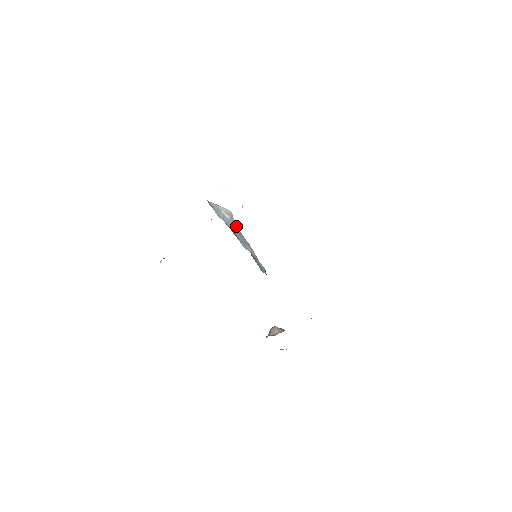
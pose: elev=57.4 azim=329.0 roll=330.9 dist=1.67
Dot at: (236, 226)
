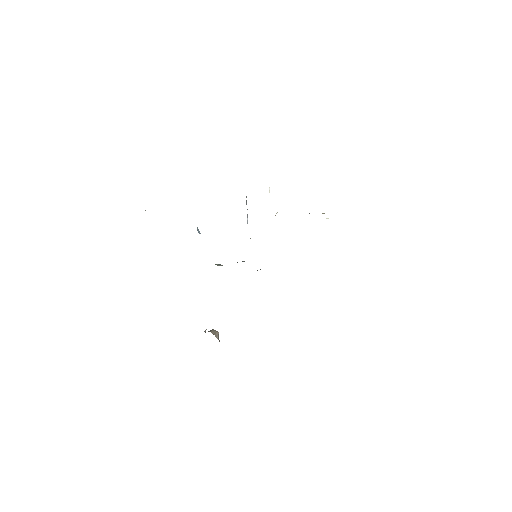
Dot at: occluded
